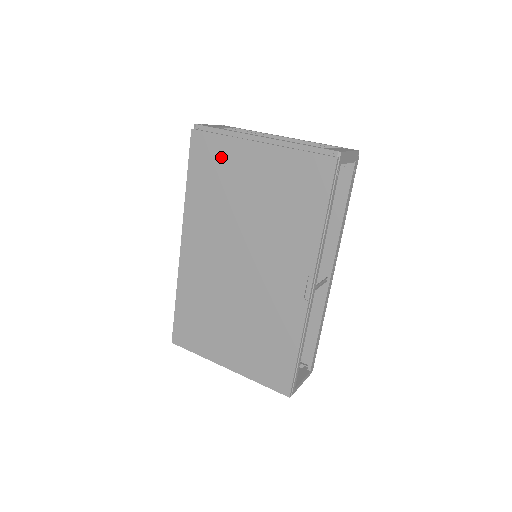
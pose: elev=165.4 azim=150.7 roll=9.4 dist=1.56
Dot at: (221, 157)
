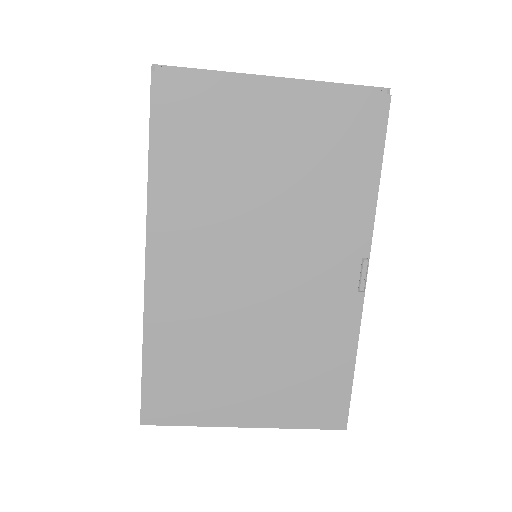
Dot at: (211, 112)
